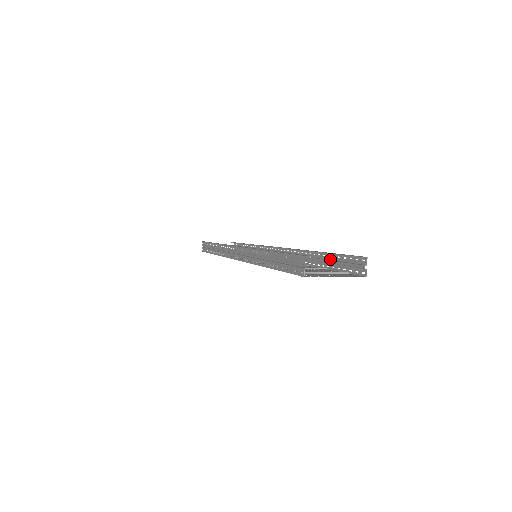
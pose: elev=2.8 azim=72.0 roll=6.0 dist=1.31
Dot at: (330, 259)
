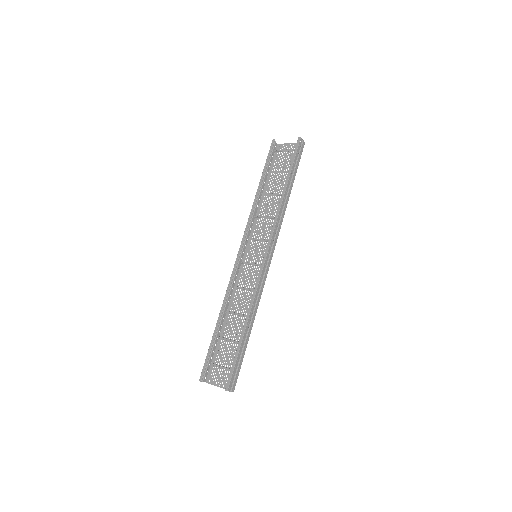
Dot at: (242, 348)
